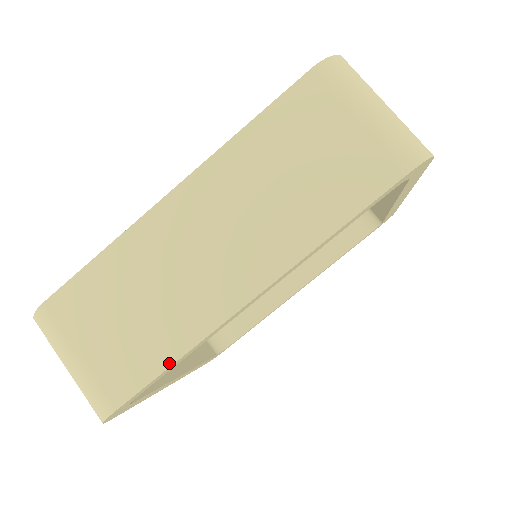
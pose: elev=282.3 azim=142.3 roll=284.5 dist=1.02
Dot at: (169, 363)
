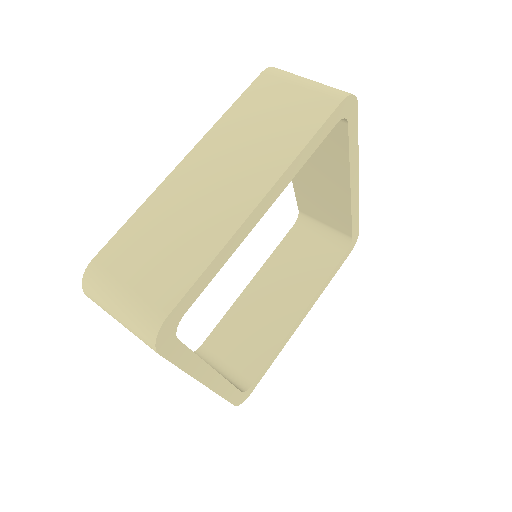
Dot at: (206, 264)
